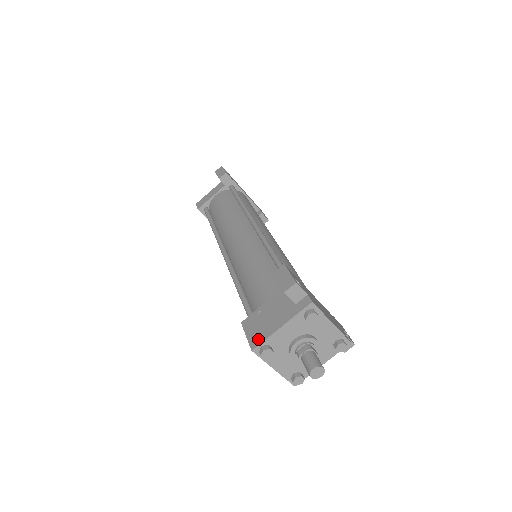
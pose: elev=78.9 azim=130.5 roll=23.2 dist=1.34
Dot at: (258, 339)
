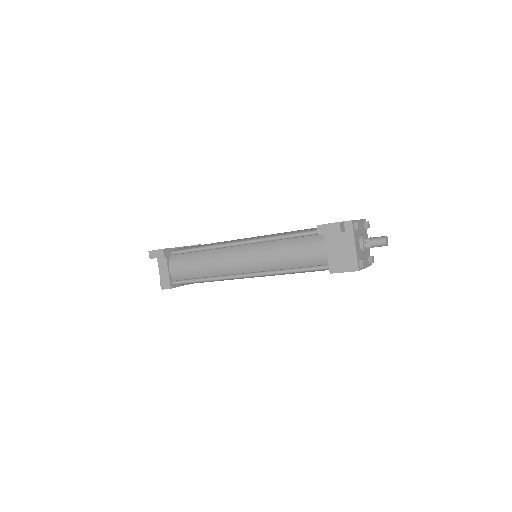
Dot at: (353, 264)
